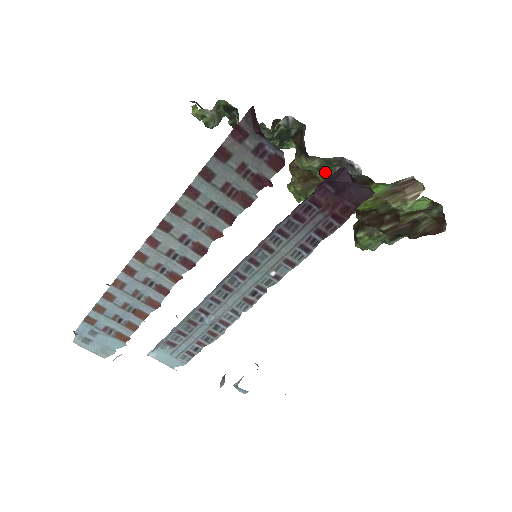
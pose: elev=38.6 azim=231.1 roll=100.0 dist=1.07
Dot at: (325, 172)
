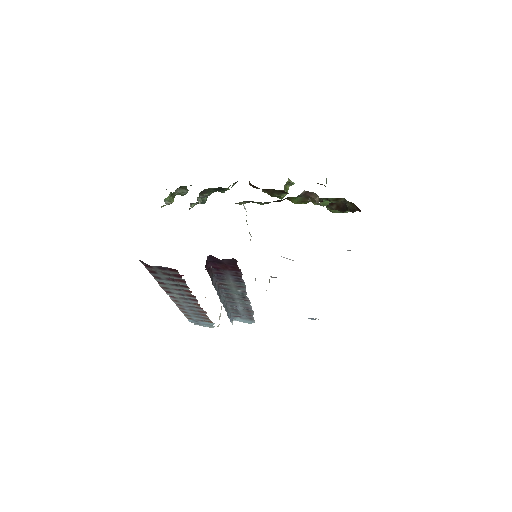
Dot at: occluded
